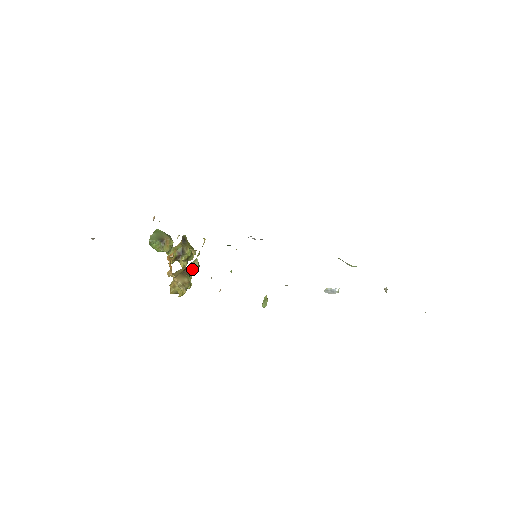
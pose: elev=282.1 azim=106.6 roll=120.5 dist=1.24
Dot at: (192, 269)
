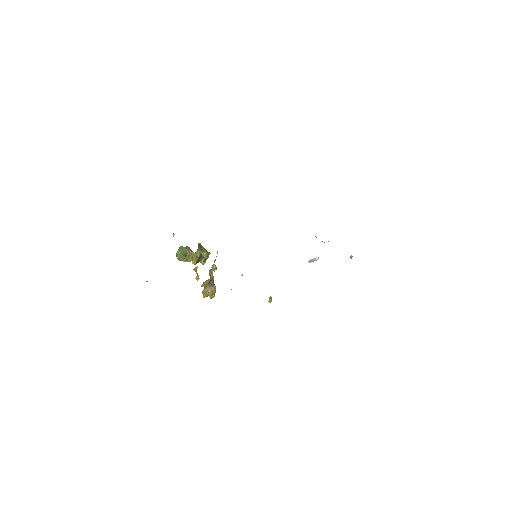
Dot at: (212, 271)
